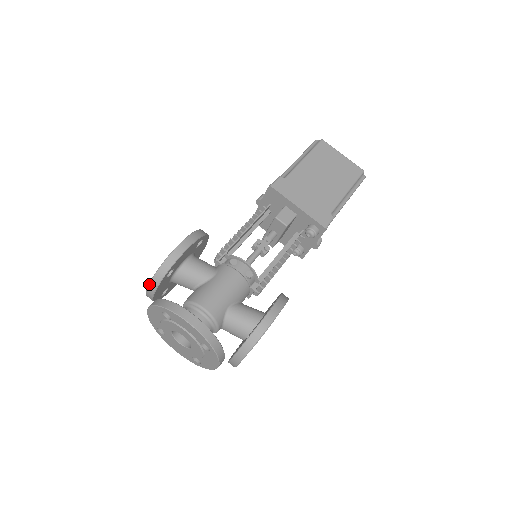
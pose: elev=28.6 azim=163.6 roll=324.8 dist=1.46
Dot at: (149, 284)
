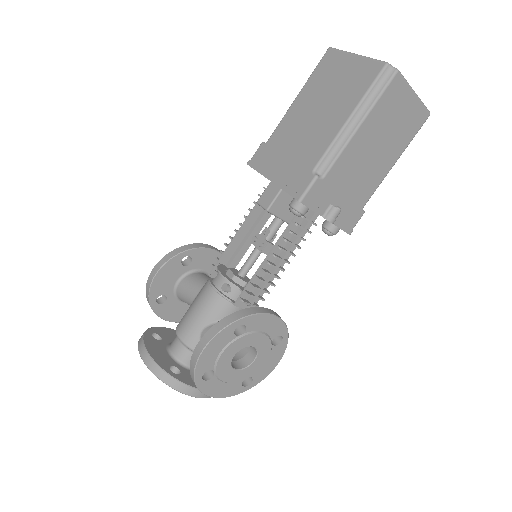
Dot at: occluded
